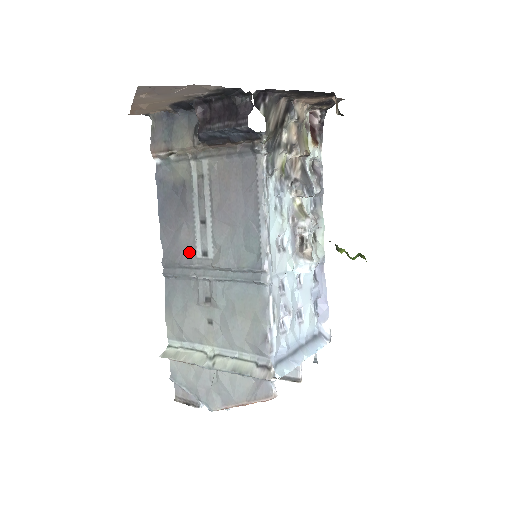
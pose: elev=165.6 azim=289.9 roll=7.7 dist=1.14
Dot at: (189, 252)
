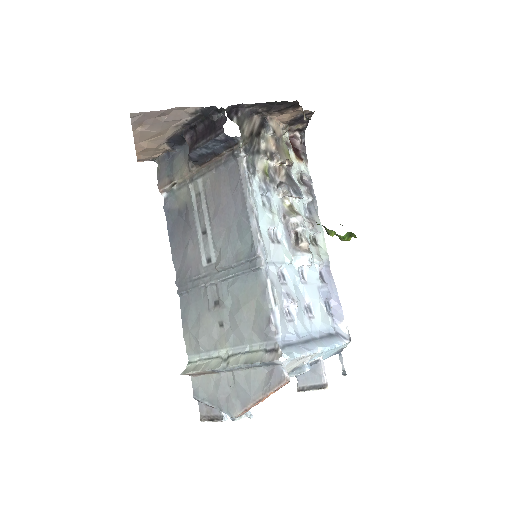
Dot at: (196, 264)
